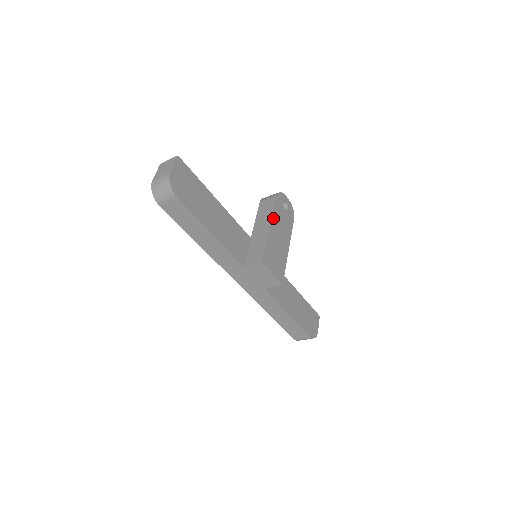
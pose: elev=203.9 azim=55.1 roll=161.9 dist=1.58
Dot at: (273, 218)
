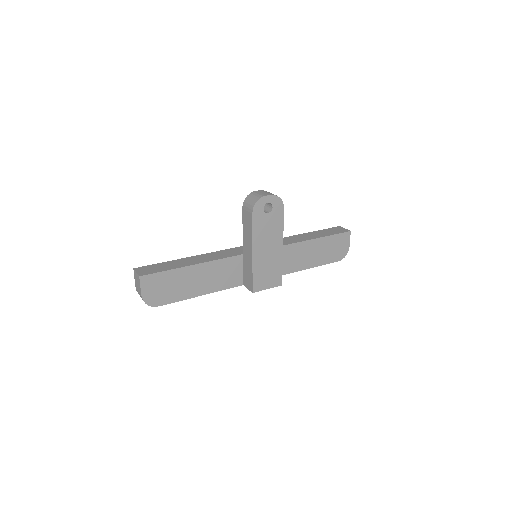
Dot at: (254, 241)
